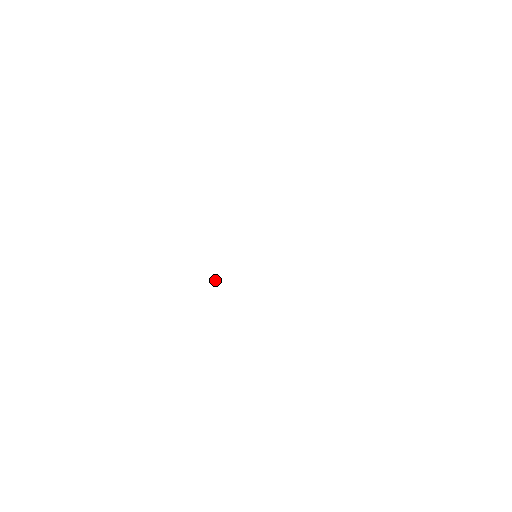
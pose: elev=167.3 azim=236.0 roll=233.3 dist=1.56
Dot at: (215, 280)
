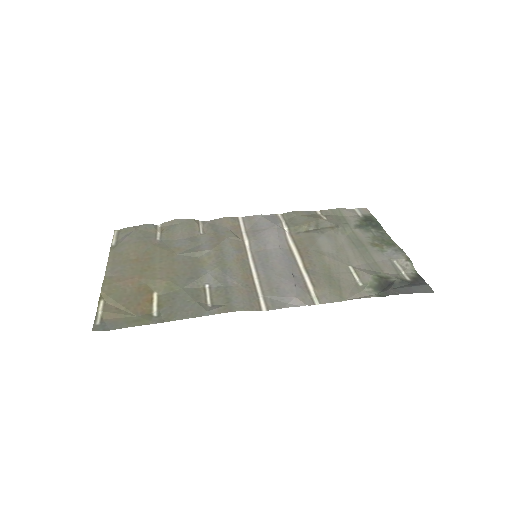
Dot at: (160, 232)
